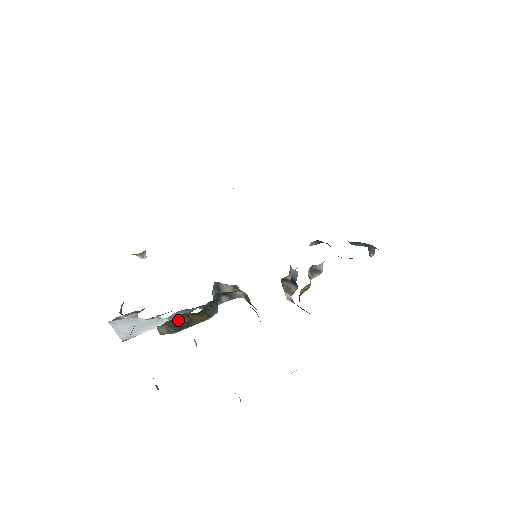
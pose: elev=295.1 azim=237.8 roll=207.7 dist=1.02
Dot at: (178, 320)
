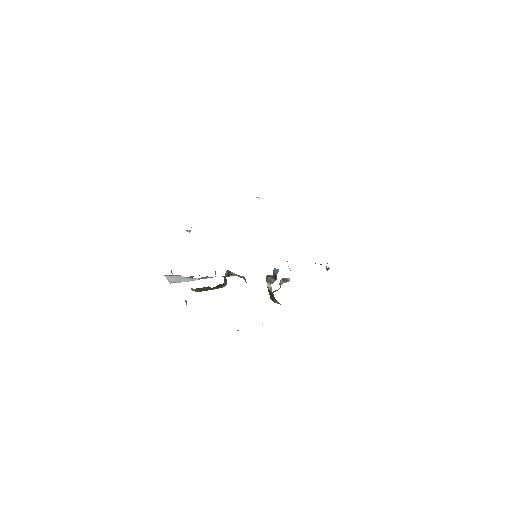
Dot at: (203, 288)
